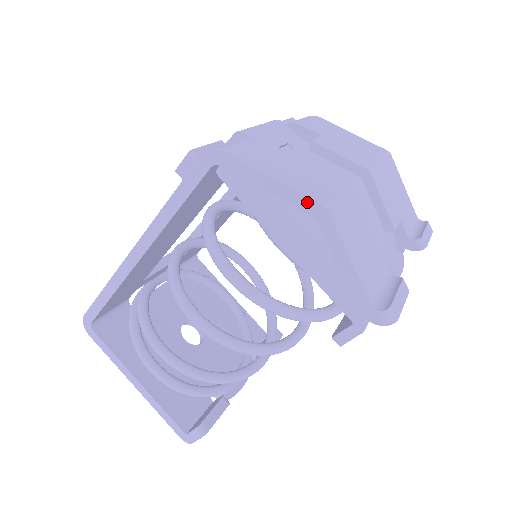
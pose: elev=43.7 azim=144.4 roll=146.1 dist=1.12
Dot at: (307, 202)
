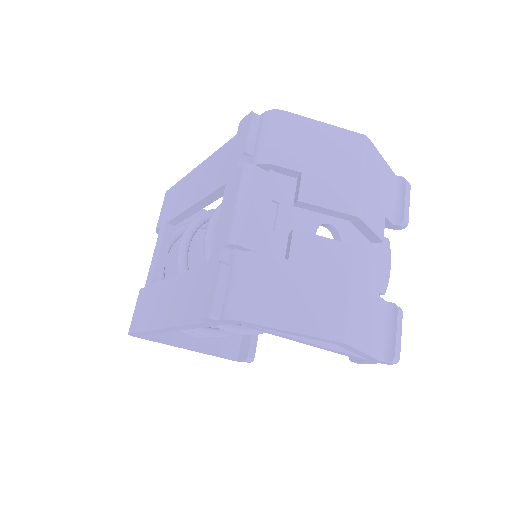
Dot at: (328, 341)
